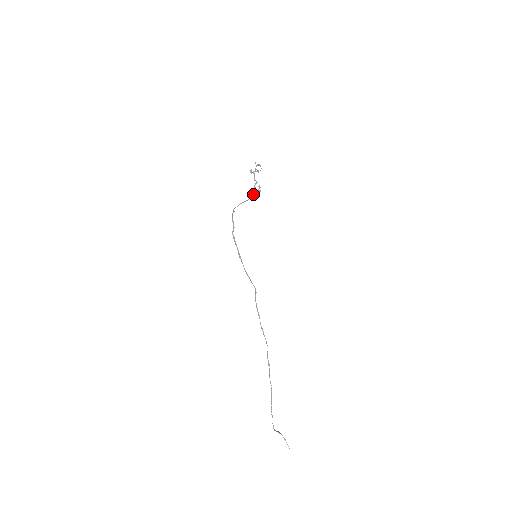
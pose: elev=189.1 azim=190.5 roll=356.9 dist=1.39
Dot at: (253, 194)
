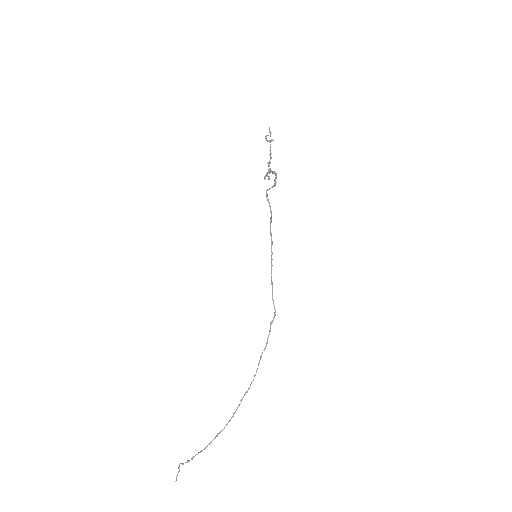
Dot at: (268, 172)
